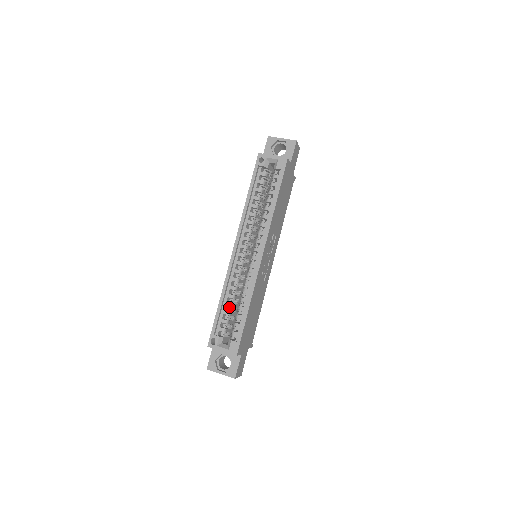
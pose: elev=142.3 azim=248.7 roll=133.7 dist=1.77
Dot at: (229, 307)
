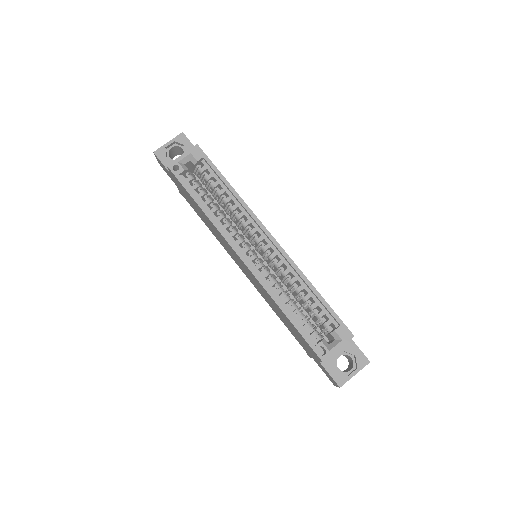
Dot at: (296, 310)
